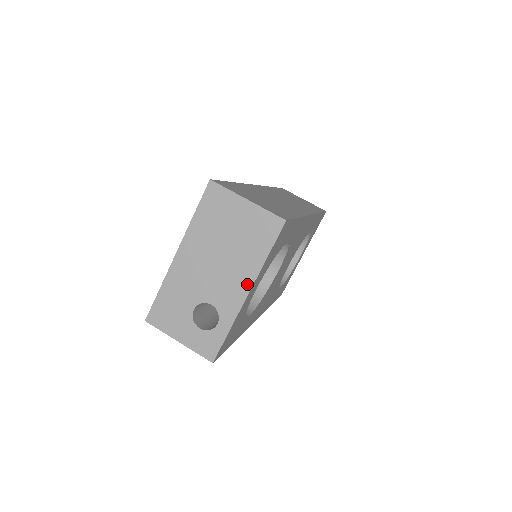
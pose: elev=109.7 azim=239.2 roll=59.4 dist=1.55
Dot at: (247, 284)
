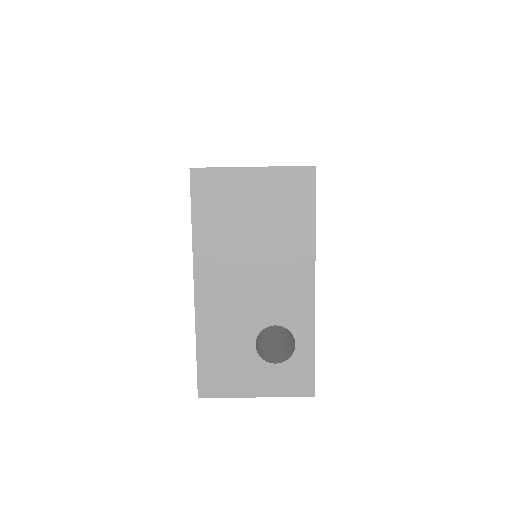
Dot at: (307, 273)
